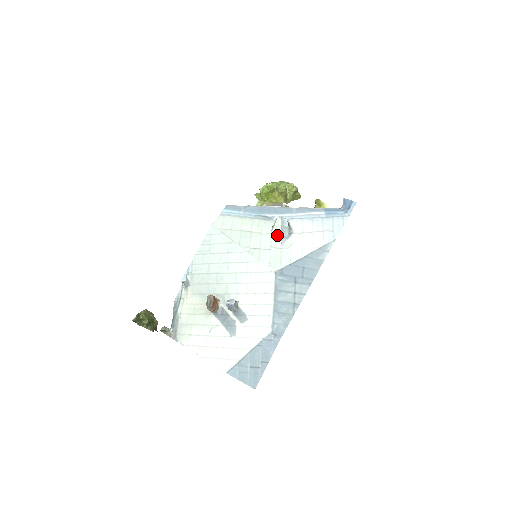
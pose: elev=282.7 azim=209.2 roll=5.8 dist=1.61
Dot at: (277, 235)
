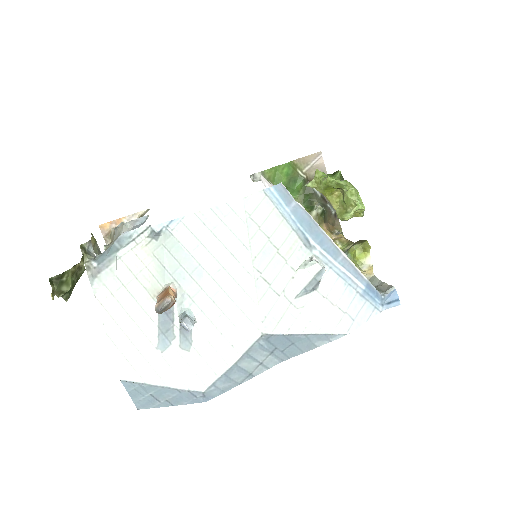
Dot at: (300, 282)
